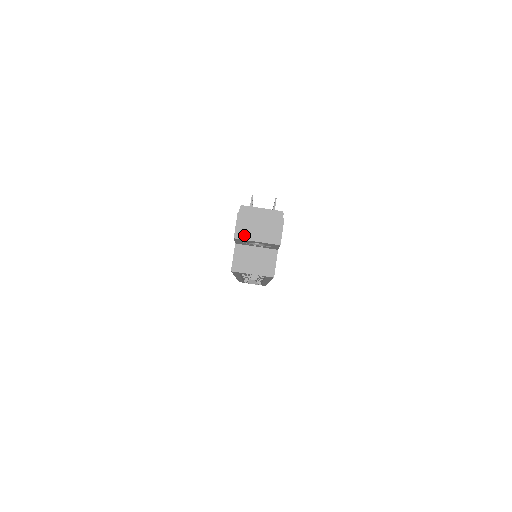
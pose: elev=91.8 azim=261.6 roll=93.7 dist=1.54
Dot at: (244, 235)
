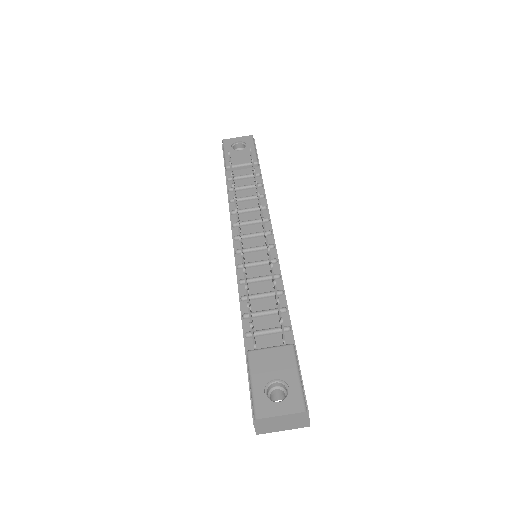
Dot at: (267, 431)
